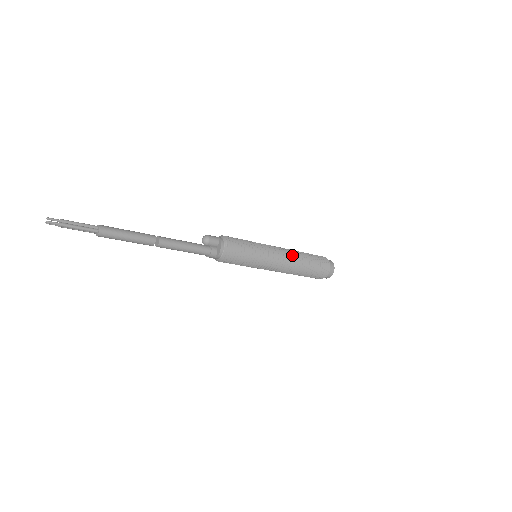
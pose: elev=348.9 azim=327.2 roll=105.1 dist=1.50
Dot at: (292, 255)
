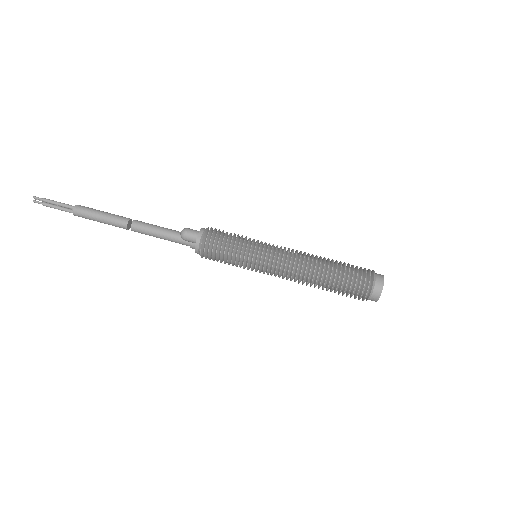
Dot at: (300, 275)
